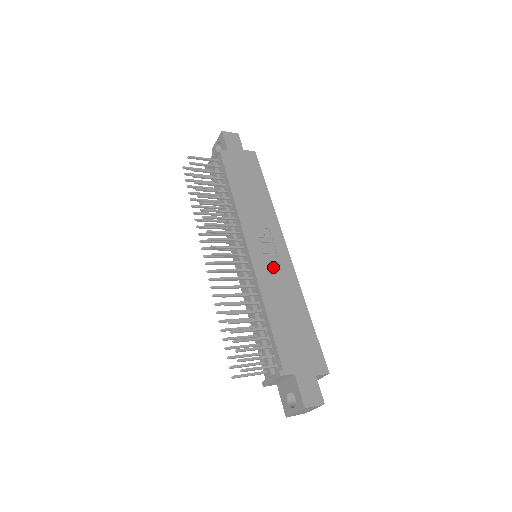
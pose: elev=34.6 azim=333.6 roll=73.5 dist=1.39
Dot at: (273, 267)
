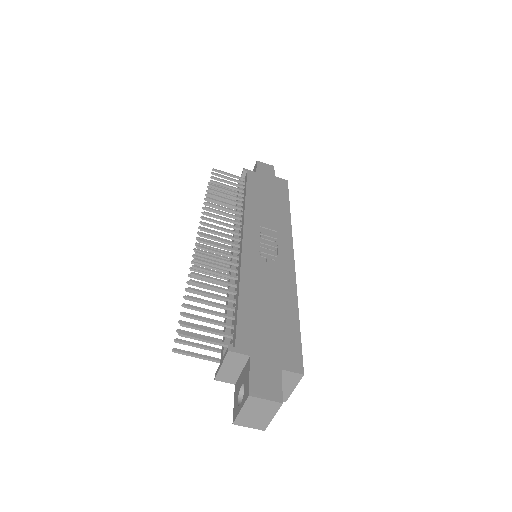
Dot at: (267, 259)
